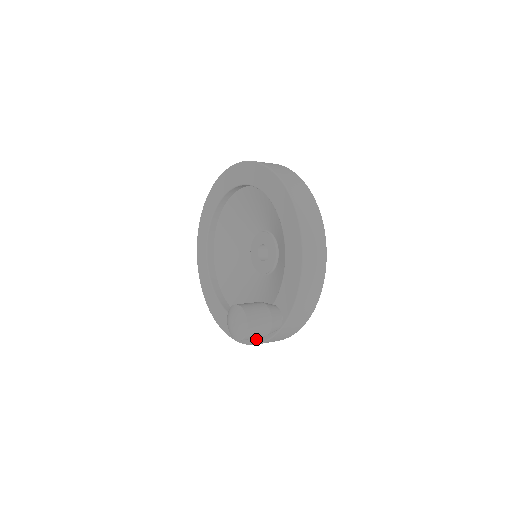
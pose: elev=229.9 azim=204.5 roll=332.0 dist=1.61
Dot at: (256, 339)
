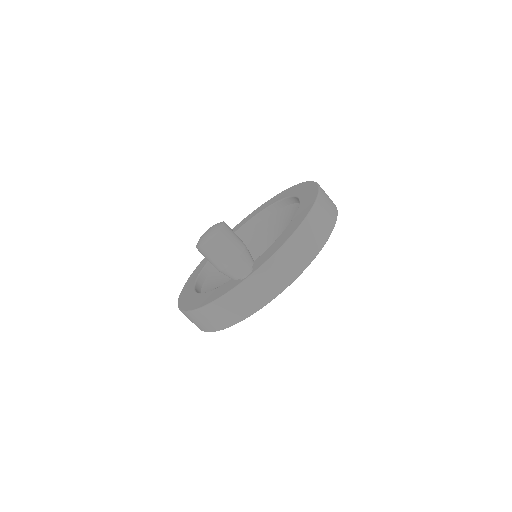
Dot at: (210, 300)
